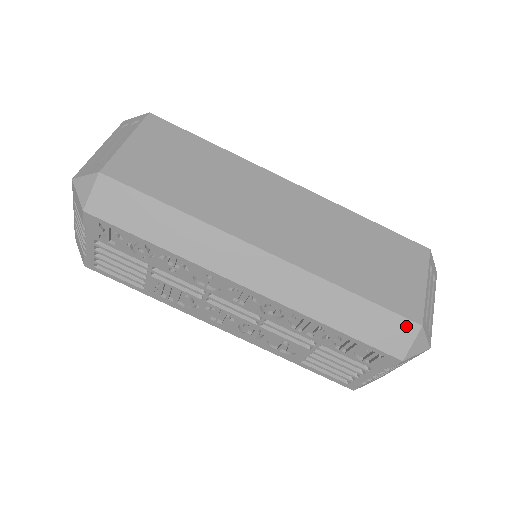
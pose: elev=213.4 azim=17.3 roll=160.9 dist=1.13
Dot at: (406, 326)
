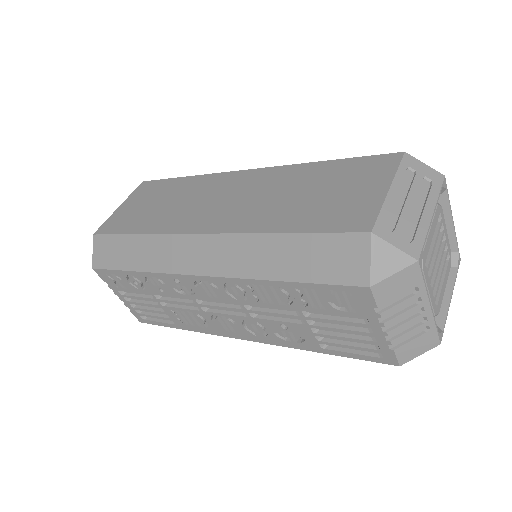
Dot at: (353, 242)
